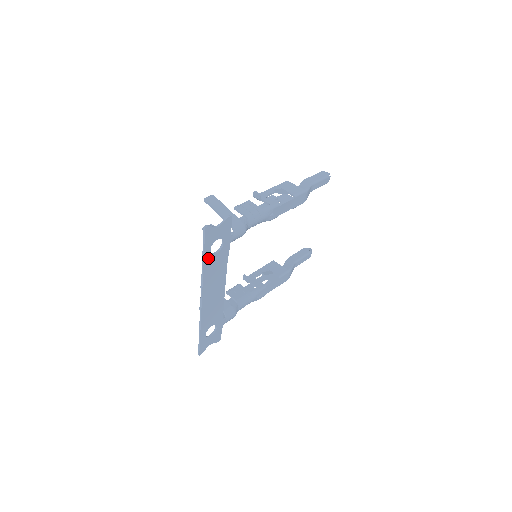
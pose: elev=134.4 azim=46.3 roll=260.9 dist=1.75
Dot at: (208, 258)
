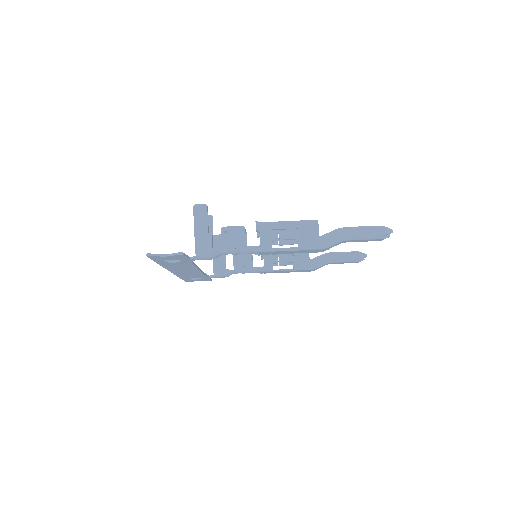
Dot at: (163, 263)
